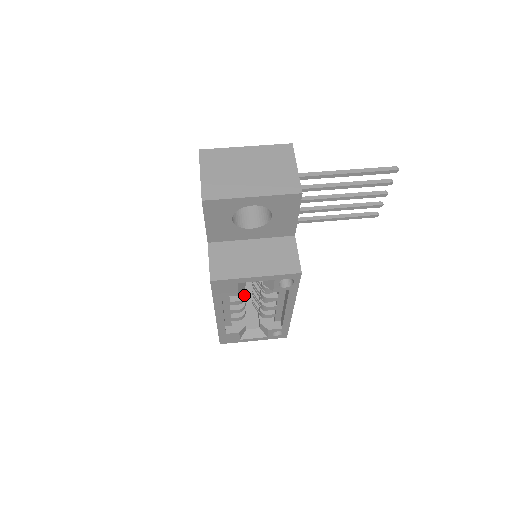
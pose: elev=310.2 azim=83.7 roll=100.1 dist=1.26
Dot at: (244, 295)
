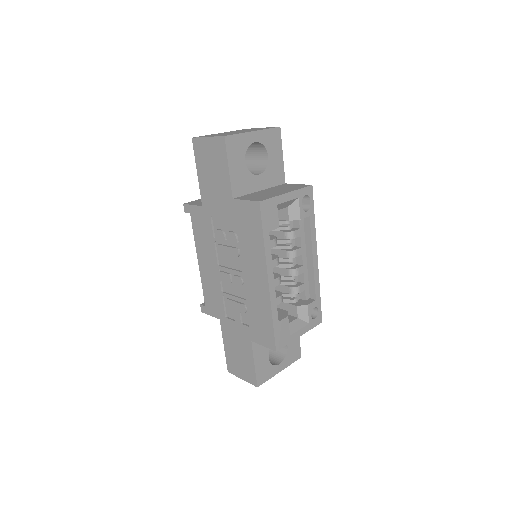
Dot at: (276, 255)
